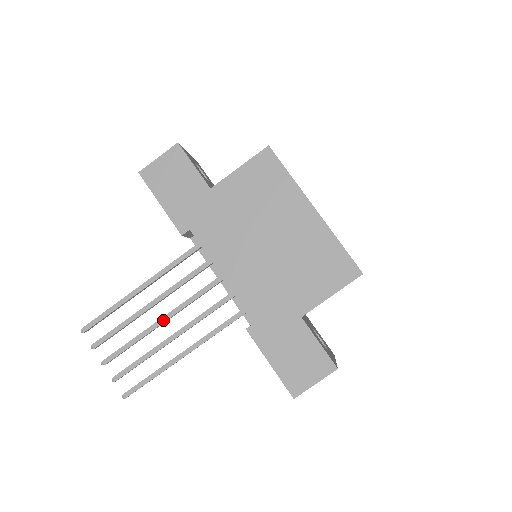
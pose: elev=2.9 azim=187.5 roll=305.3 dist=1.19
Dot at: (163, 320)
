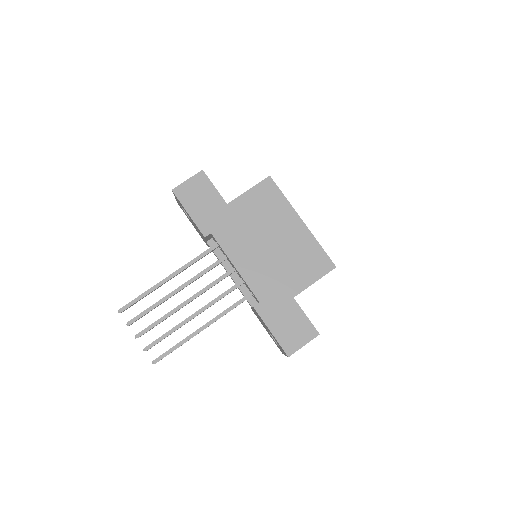
Dot at: (187, 302)
